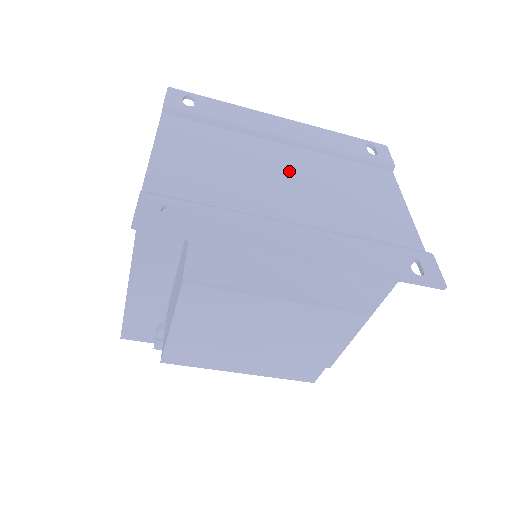
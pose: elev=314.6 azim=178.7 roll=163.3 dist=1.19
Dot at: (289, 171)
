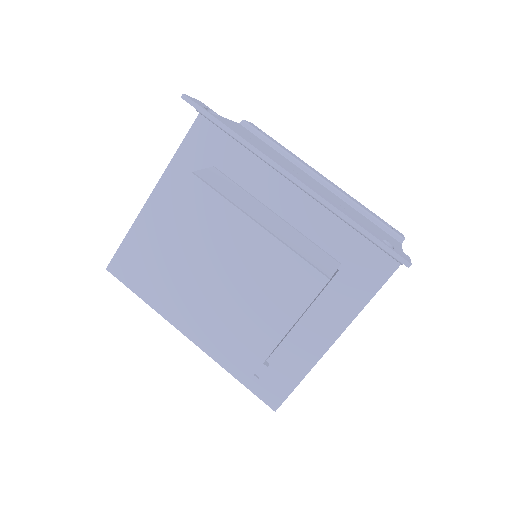
Dot at: (313, 182)
